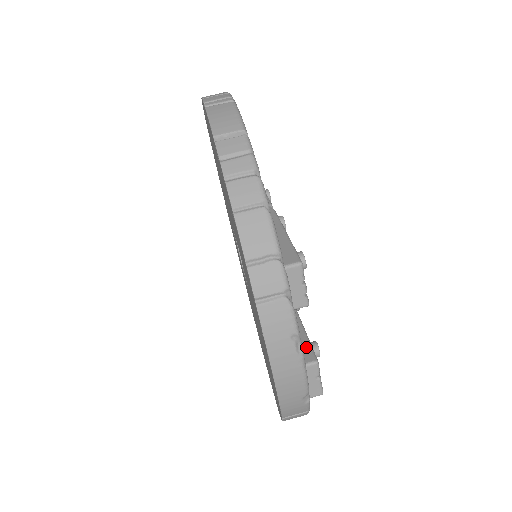
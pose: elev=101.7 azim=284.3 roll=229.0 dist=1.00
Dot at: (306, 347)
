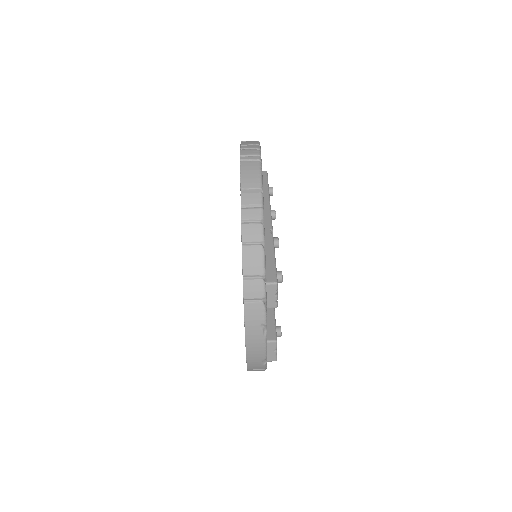
Dot at: (272, 330)
